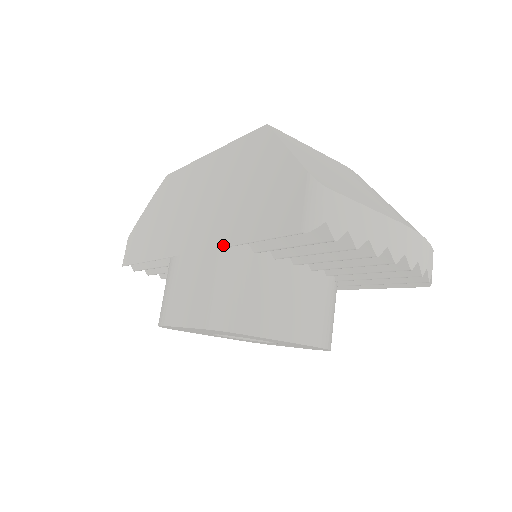
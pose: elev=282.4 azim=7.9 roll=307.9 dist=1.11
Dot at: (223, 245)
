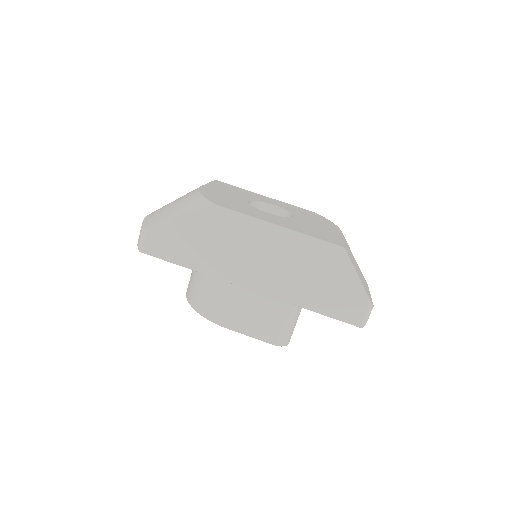
Dot at: (294, 304)
